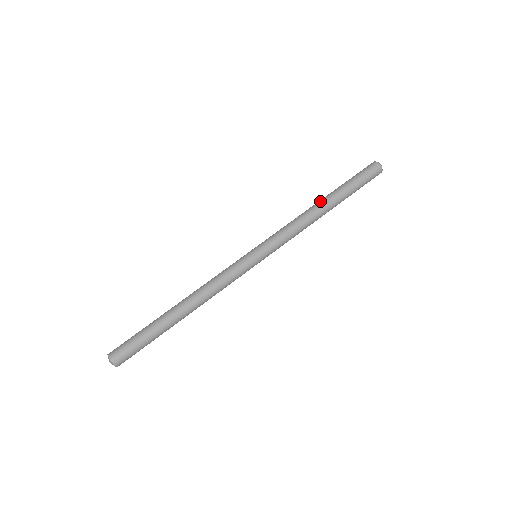
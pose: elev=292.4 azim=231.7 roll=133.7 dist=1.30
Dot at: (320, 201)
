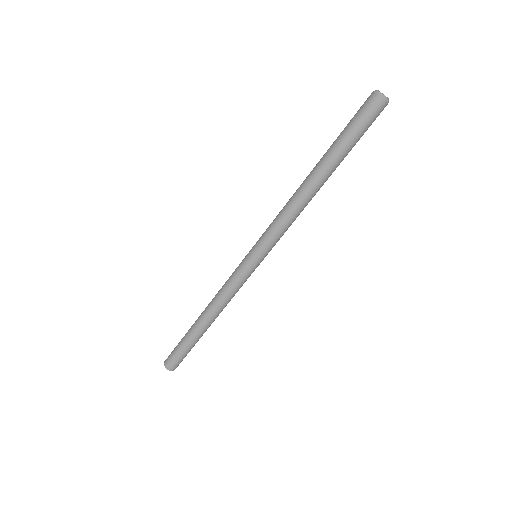
Dot at: (309, 177)
